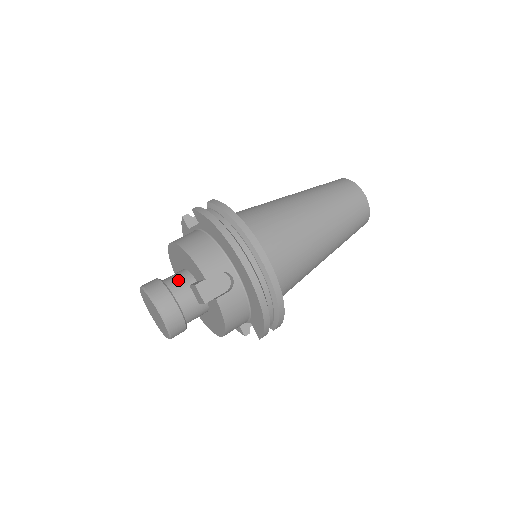
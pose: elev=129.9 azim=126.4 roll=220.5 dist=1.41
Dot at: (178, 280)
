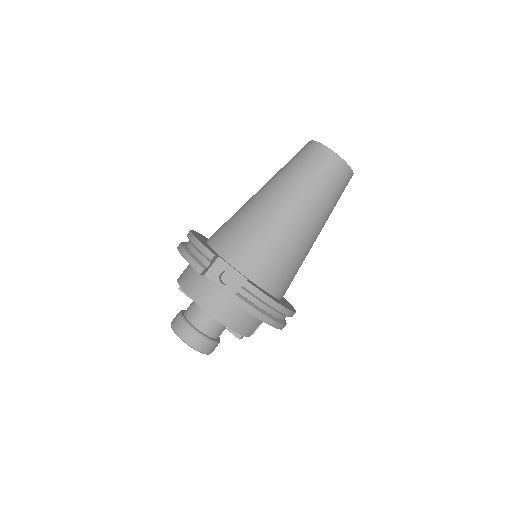
Dot at: (214, 327)
